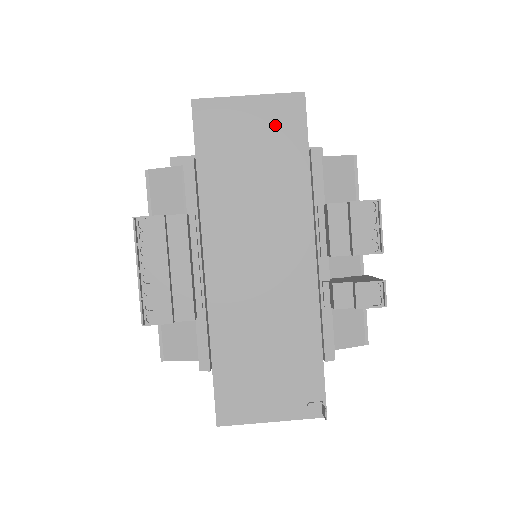
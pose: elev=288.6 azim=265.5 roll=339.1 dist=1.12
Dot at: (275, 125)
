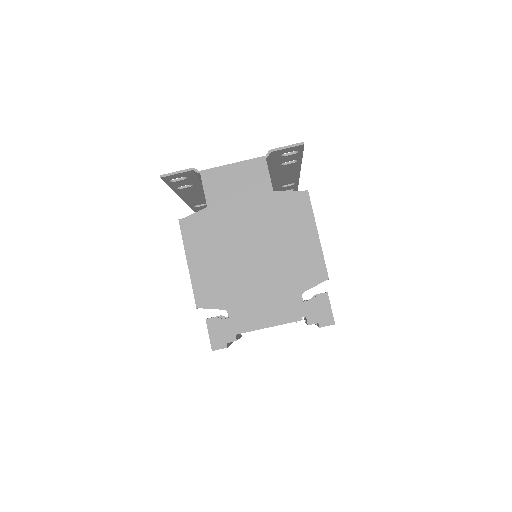
Dot at: occluded
